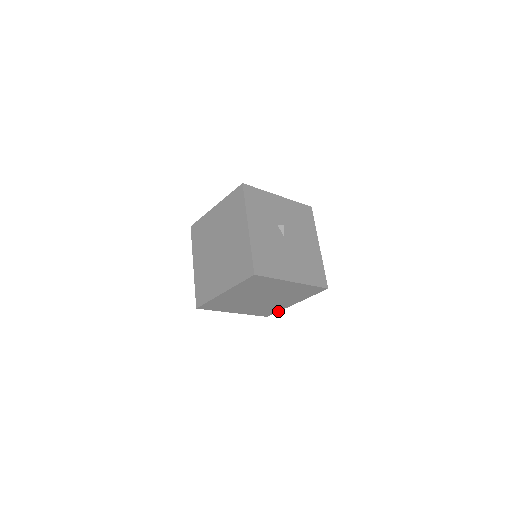
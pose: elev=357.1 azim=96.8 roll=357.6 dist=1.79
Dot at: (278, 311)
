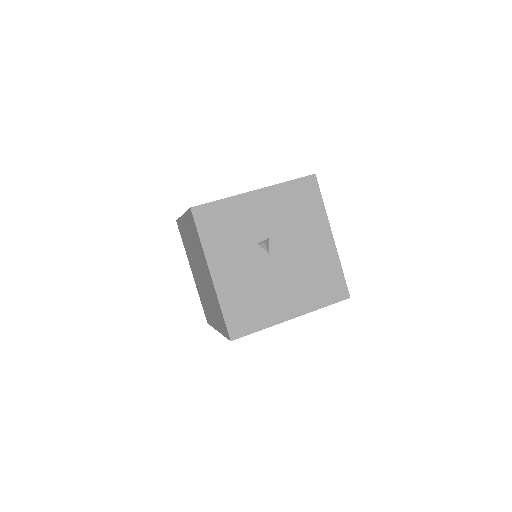
Dot at: occluded
